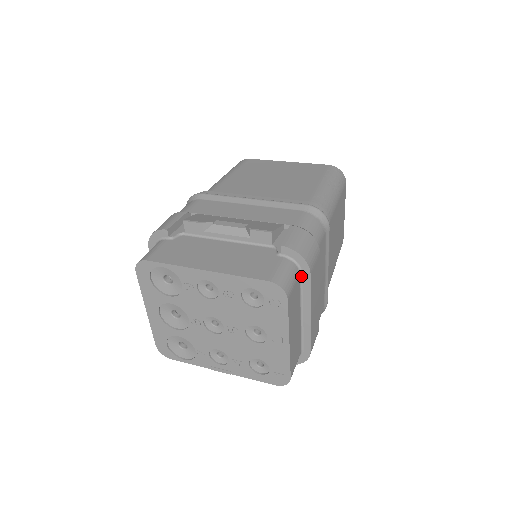
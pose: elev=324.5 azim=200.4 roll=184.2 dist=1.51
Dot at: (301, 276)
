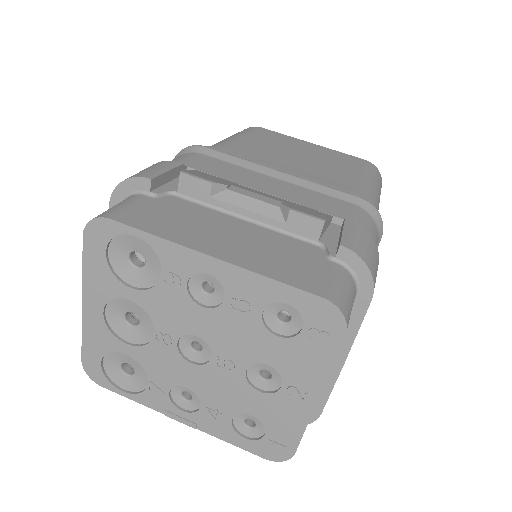
Dot at: (355, 299)
